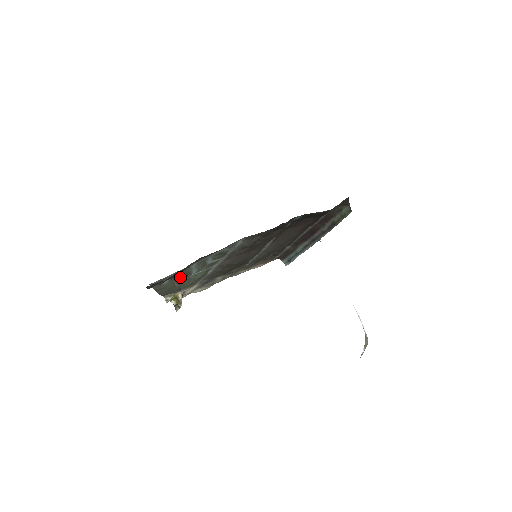
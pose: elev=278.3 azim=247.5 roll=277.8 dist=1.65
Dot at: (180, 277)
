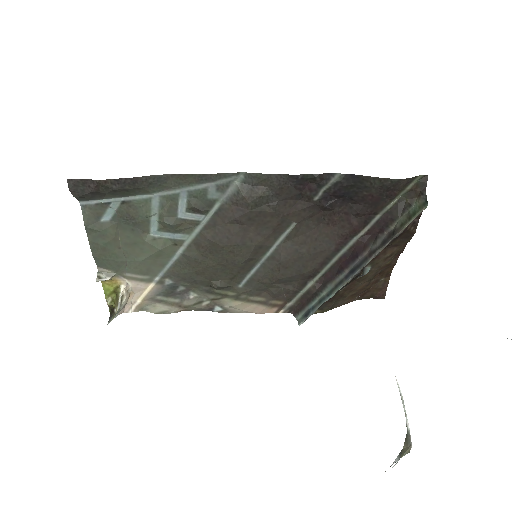
Dot at: (130, 224)
